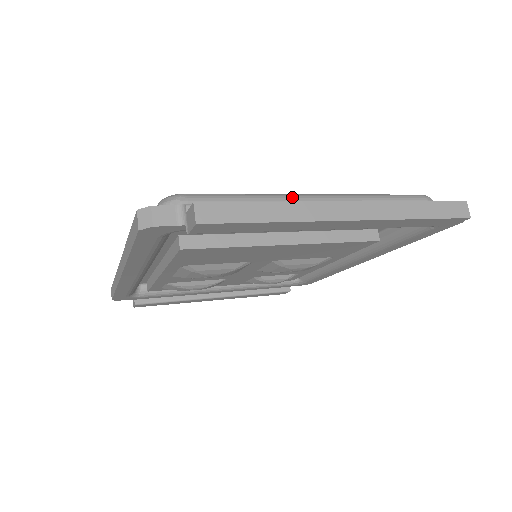
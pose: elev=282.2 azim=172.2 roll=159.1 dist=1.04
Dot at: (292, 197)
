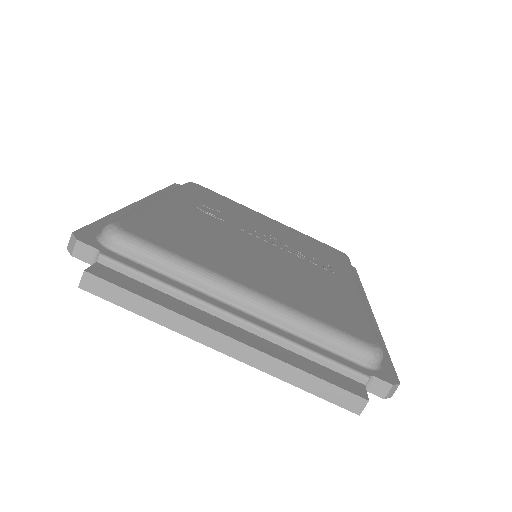
Dot at: (216, 284)
